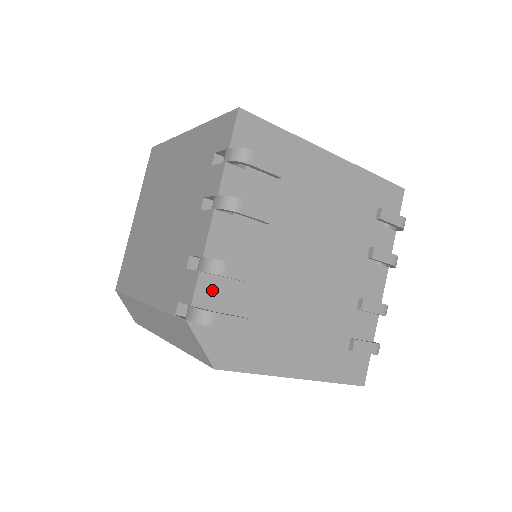
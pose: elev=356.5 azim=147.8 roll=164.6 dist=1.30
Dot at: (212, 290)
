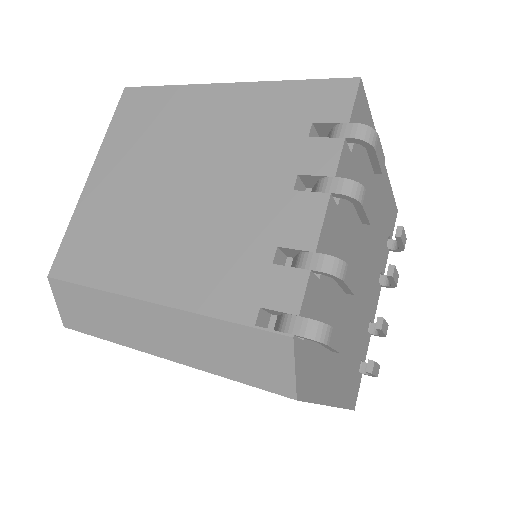
Dot at: (313, 296)
